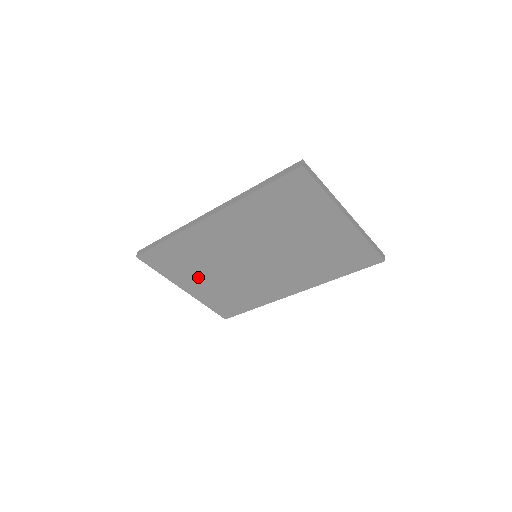
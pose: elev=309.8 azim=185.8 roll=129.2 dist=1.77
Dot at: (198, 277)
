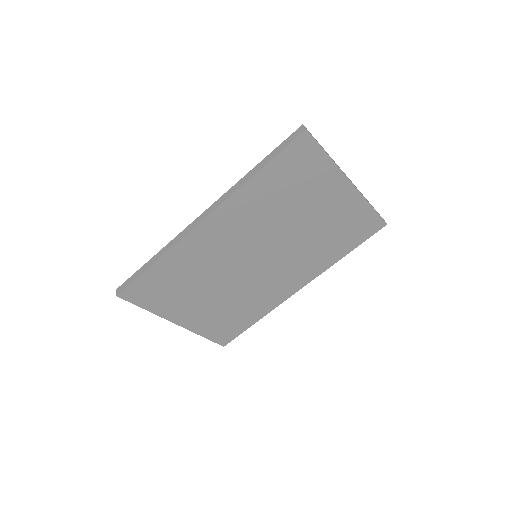
Dot at: (192, 301)
